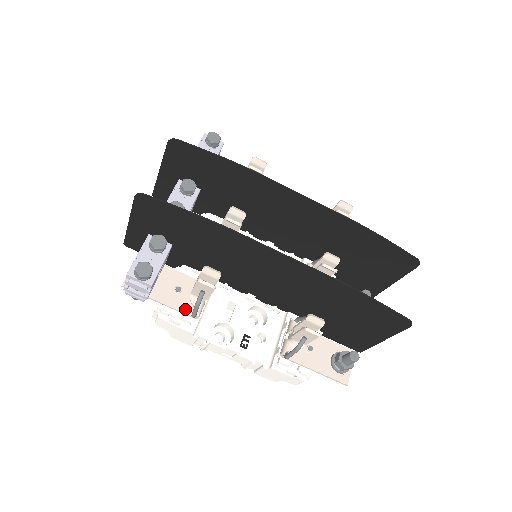
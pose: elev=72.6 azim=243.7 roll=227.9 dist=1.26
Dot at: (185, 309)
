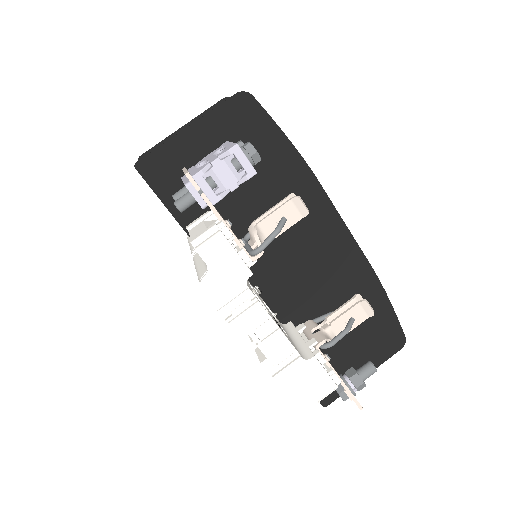
Dot at: occluded
